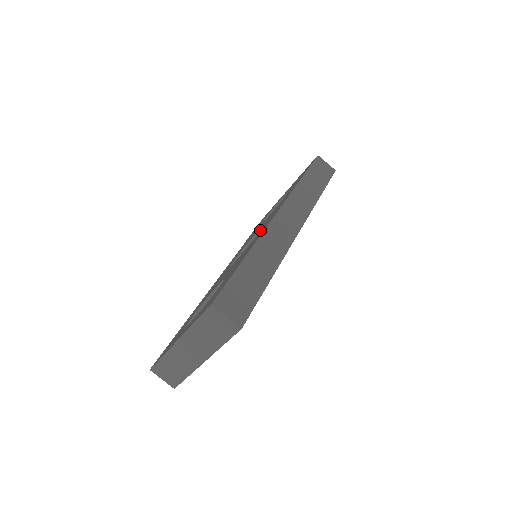
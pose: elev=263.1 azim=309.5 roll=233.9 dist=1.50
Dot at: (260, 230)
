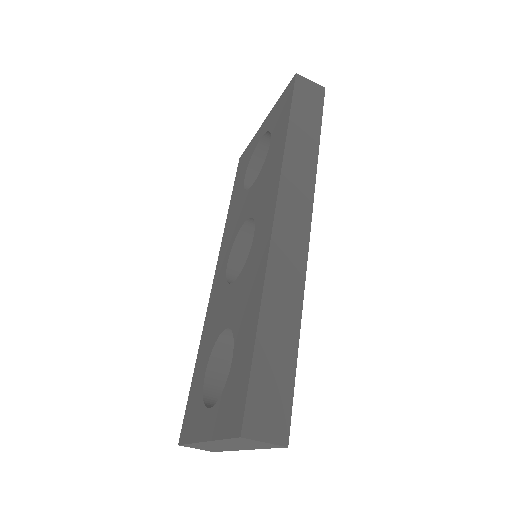
Dot at: (254, 232)
